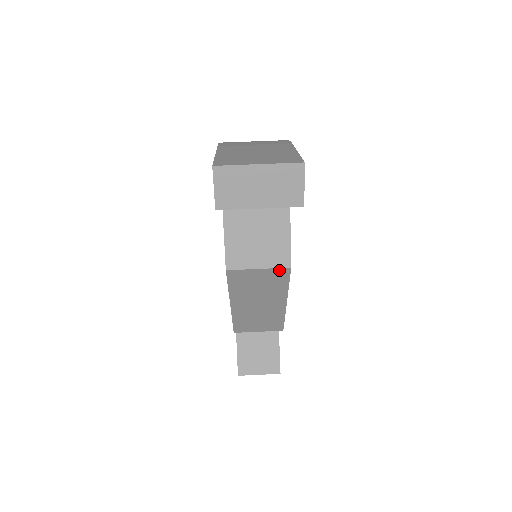
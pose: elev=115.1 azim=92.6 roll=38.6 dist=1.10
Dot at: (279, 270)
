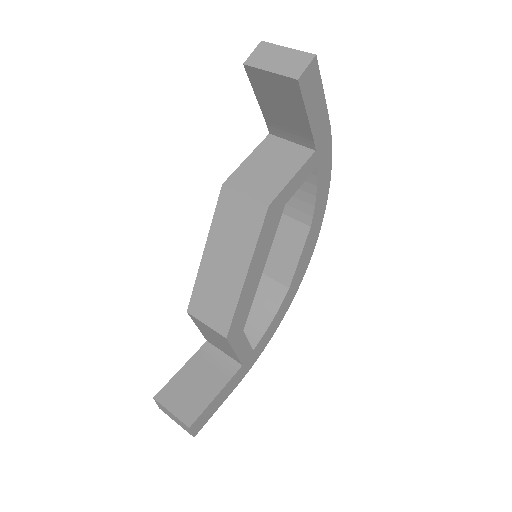
Dot at: (259, 206)
